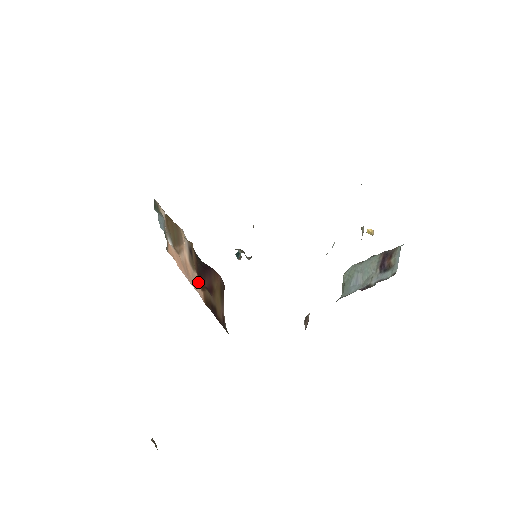
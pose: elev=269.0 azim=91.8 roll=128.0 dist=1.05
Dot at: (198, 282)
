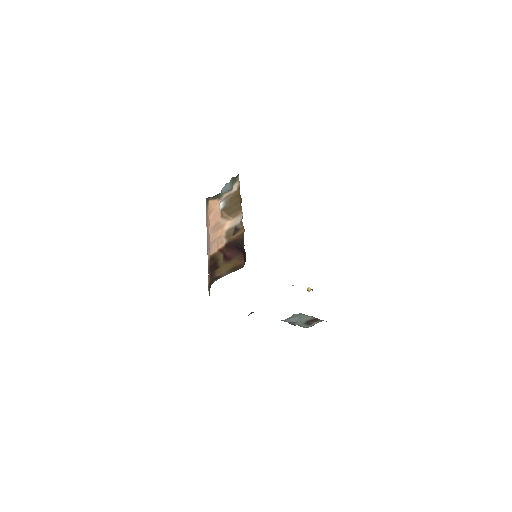
Dot at: (221, 244)
